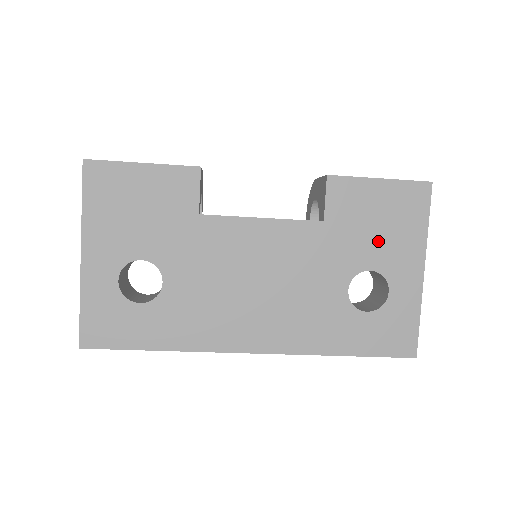
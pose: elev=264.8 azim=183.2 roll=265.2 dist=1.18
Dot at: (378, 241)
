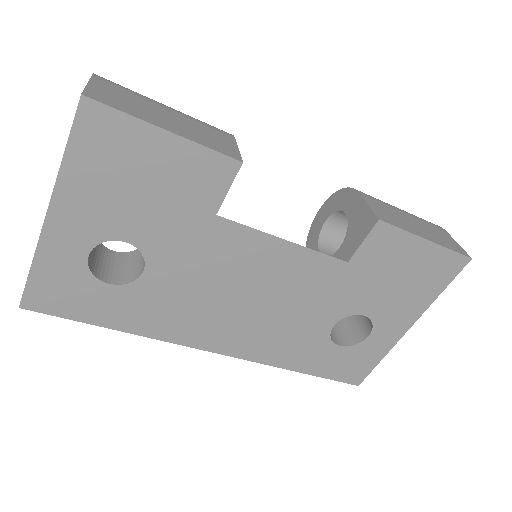
Dot at: (387, 294)
